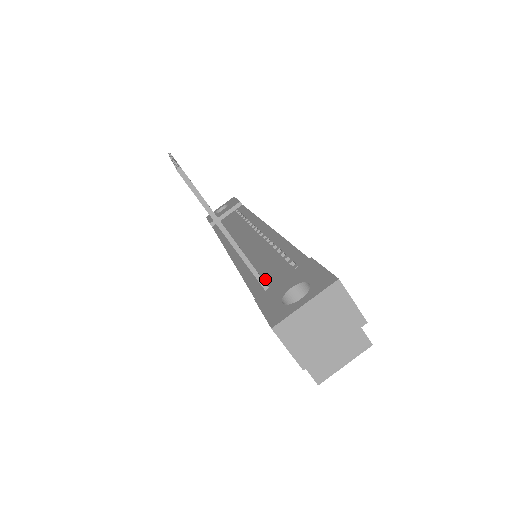
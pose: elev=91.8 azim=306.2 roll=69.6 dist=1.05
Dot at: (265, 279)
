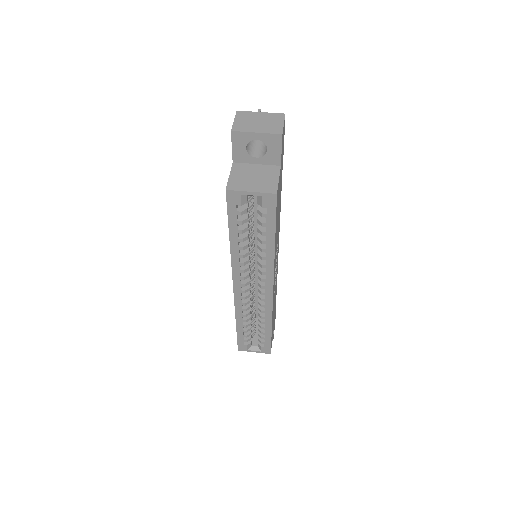
Dot at: occluded
